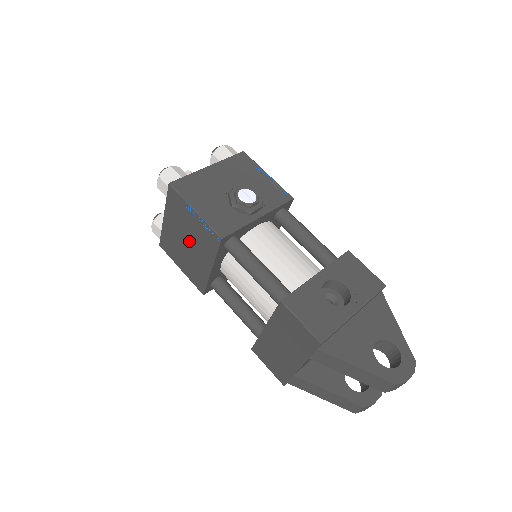
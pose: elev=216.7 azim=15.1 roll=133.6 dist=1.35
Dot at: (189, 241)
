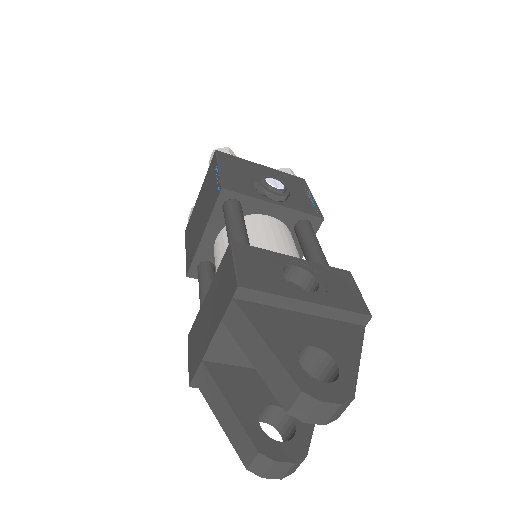
Dot at: (203, 209)
